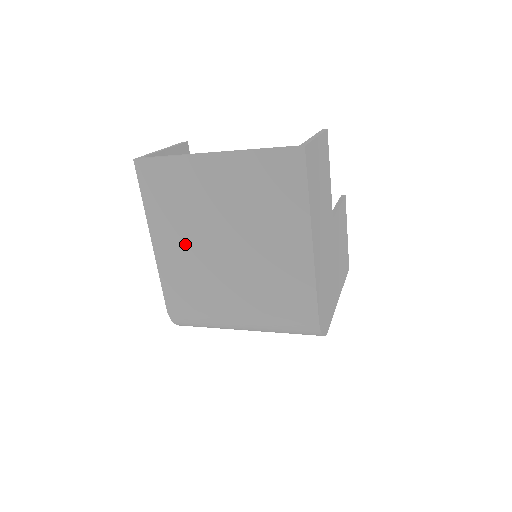
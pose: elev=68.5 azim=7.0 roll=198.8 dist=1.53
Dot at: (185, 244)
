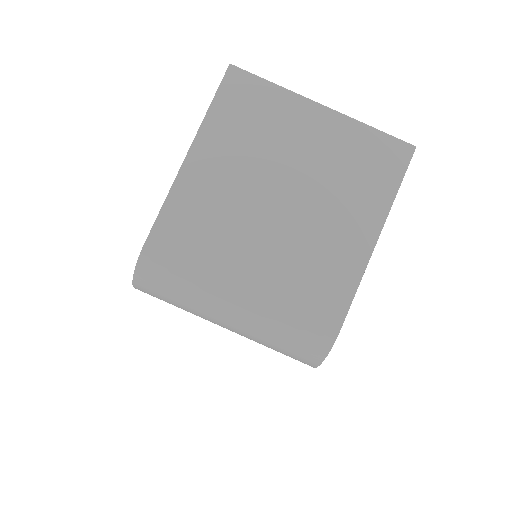
Dot at: (229, 177)
